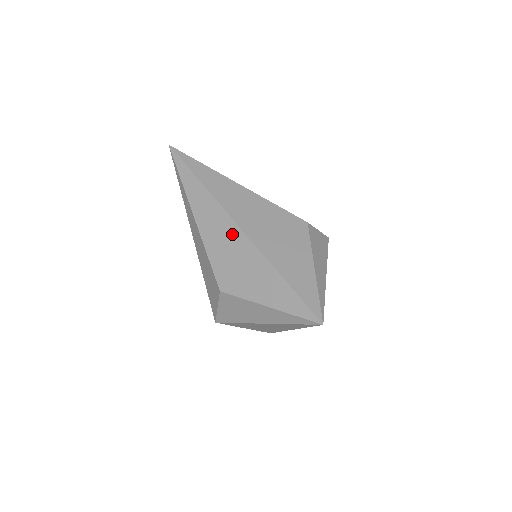
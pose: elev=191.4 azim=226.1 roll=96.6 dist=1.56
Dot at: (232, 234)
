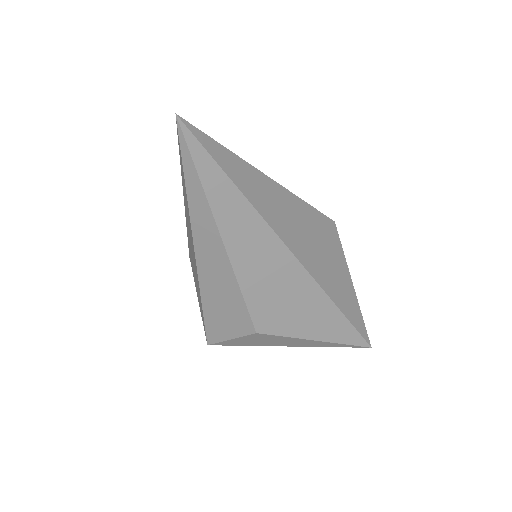
Dot at: (285, 267)
